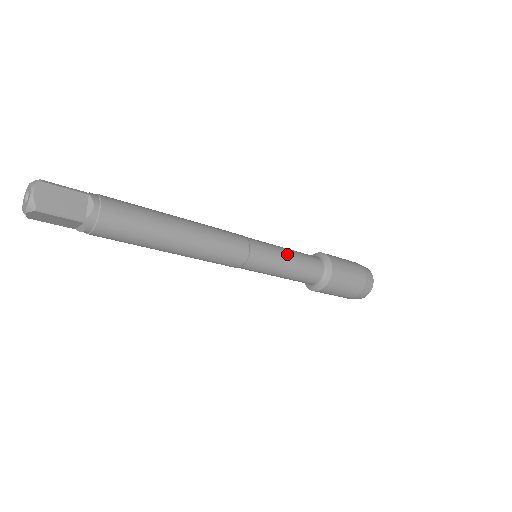
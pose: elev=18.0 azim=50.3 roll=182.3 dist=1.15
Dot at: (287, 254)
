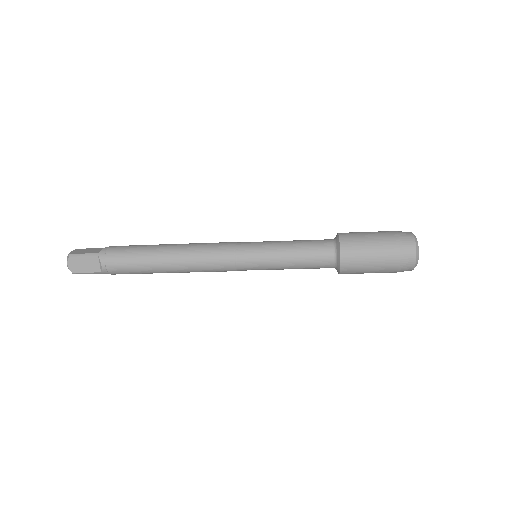
Dot at: (282, 241)
